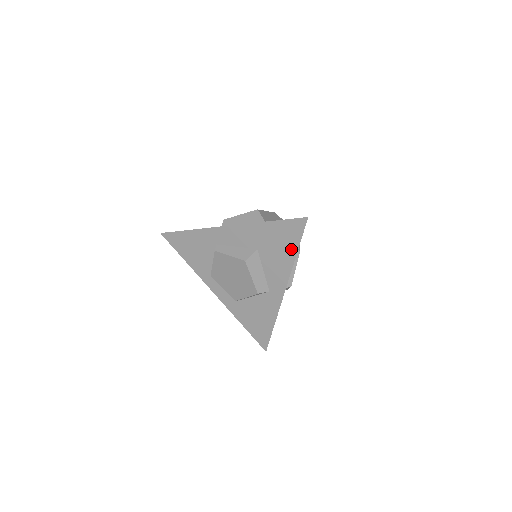
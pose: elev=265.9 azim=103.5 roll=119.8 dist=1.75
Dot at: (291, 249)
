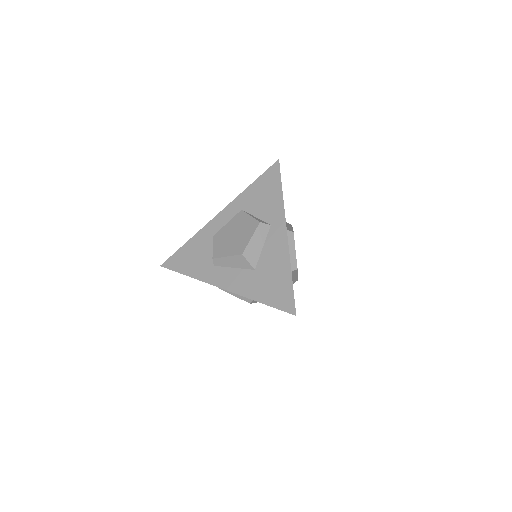
Dot at: occluded
